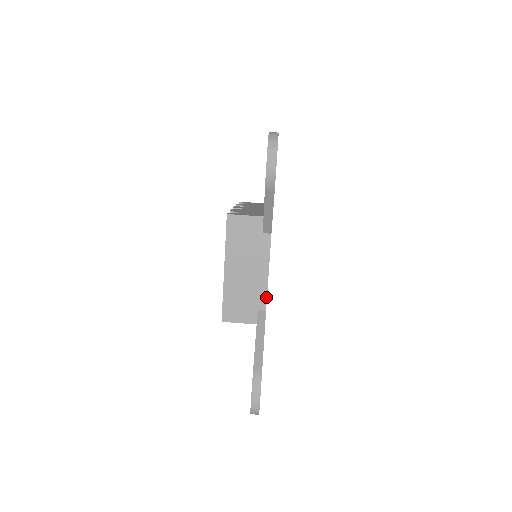
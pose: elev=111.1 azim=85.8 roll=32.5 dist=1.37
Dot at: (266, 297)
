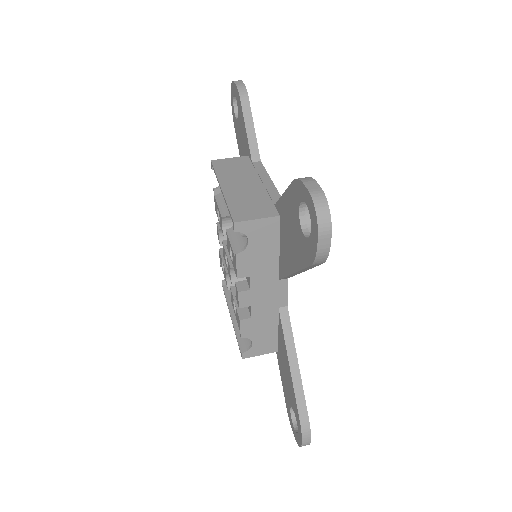
Dot at: (279, 195)
